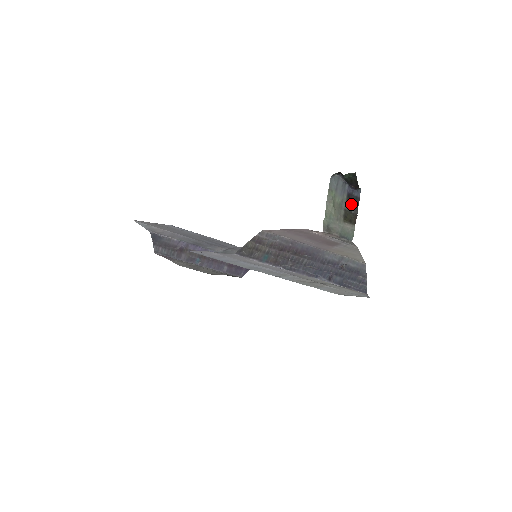
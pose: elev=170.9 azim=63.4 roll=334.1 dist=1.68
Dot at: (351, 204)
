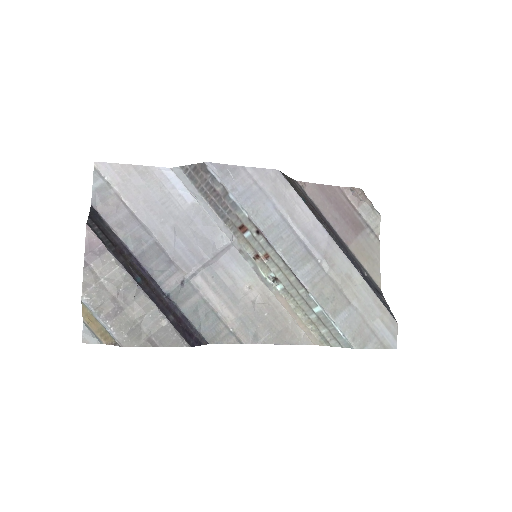
Dot at: occluded
